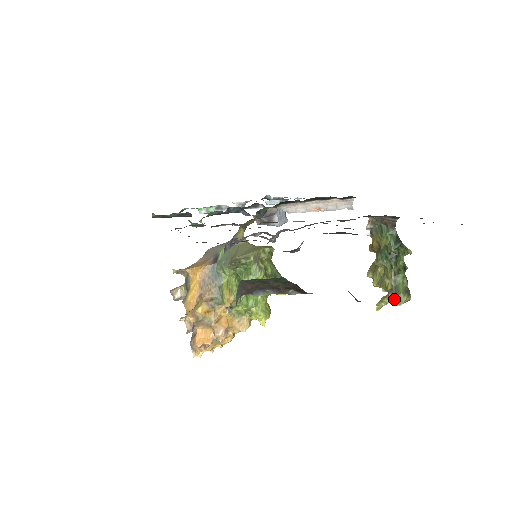
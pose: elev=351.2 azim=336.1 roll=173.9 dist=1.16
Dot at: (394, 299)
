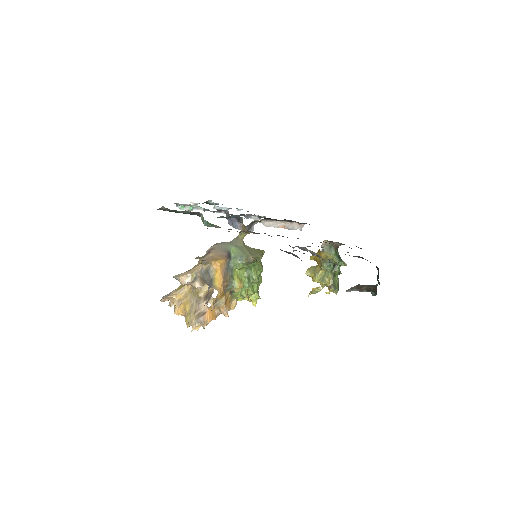
Dot at: (335, 291)
